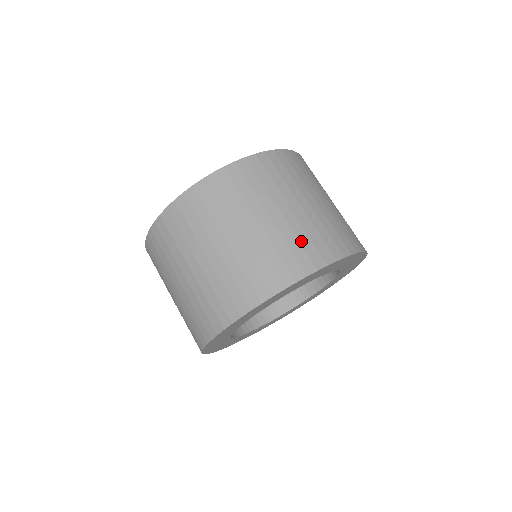
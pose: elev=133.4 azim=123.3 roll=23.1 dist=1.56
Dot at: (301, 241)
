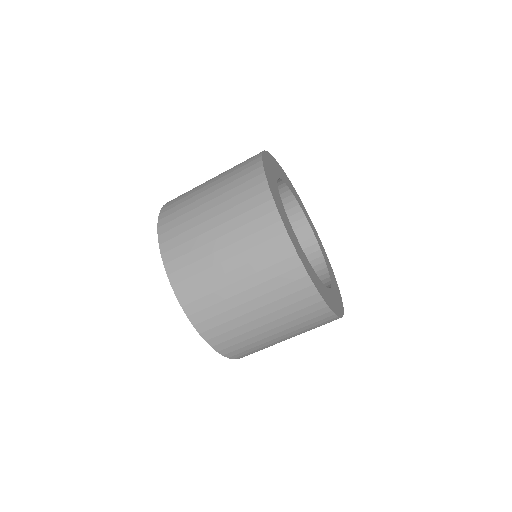
Dot at: occluded
